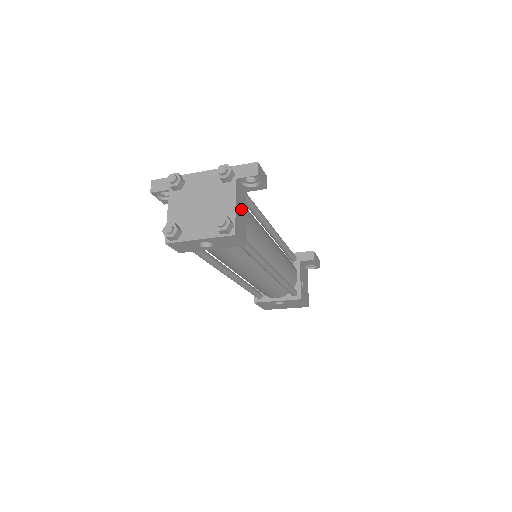
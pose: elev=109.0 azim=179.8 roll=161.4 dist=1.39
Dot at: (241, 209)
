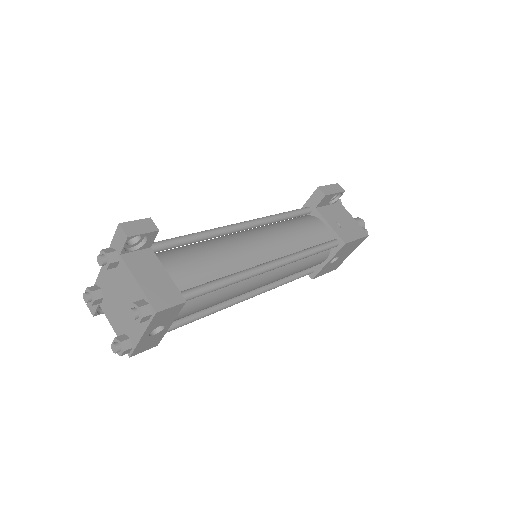
Dot at: (151, 275)
